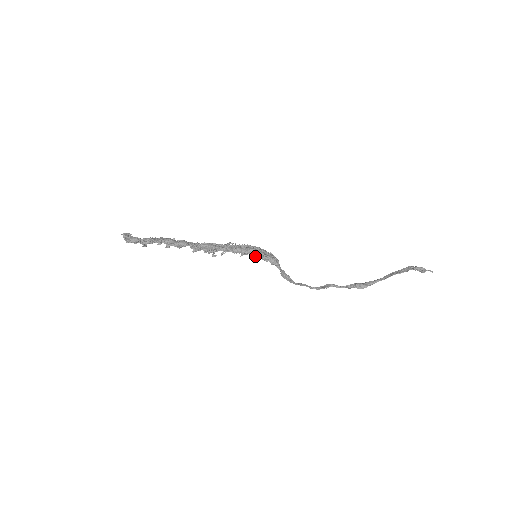
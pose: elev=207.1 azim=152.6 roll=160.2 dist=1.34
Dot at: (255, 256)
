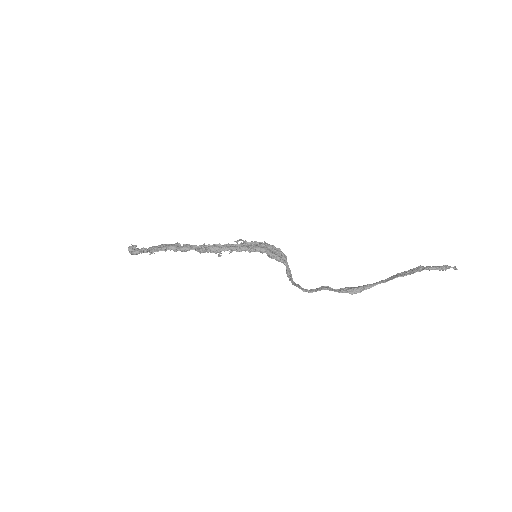
Dot at: occluded
